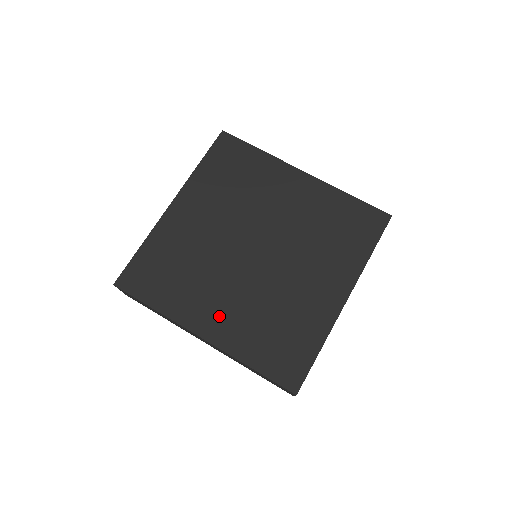
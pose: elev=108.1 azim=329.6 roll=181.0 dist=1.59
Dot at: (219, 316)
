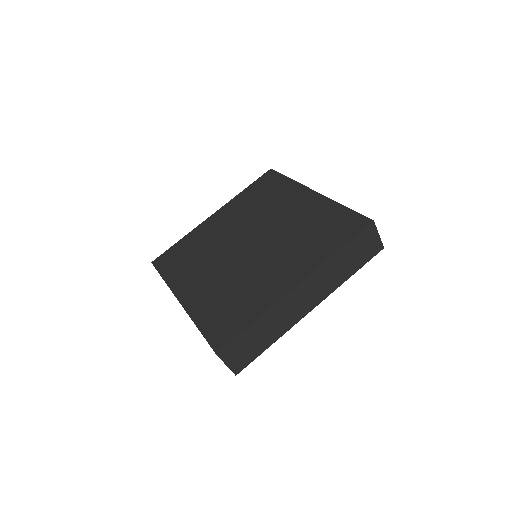
Dot at: (198, 287)
